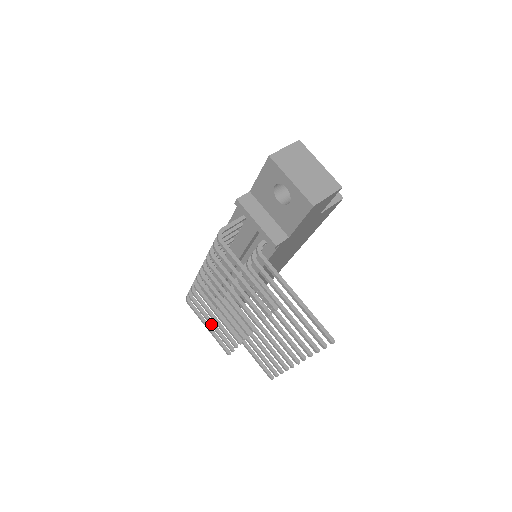
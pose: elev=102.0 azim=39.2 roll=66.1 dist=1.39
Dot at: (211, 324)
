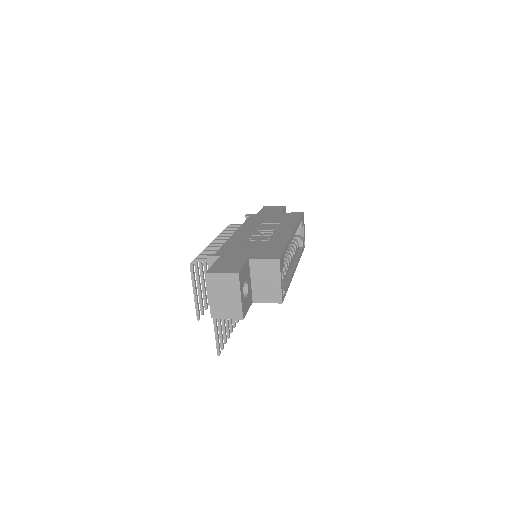
Dot at: occluded
